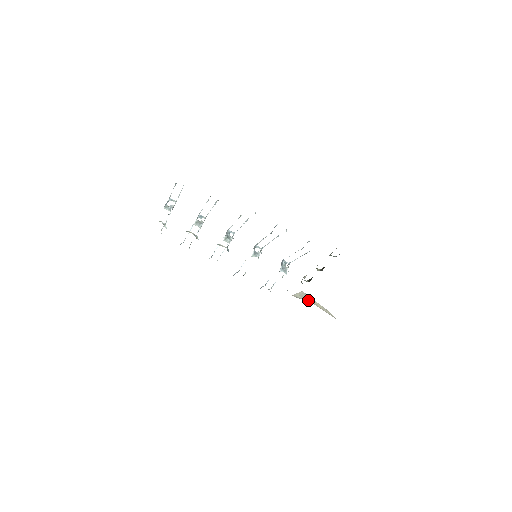
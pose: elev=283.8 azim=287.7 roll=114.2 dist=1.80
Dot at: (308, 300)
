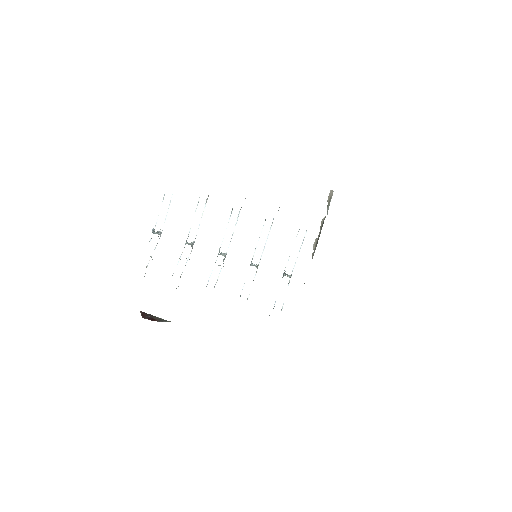
Dot at: occluded
